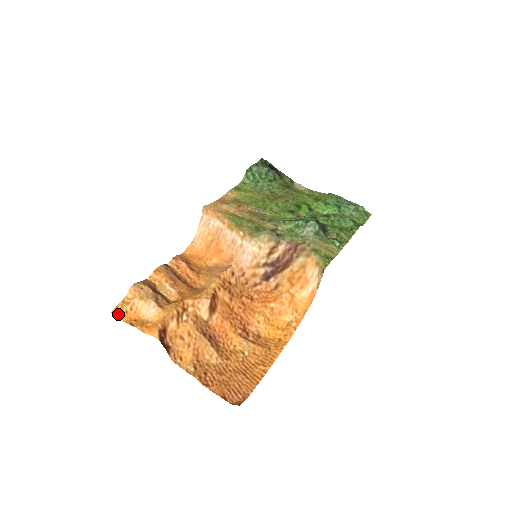
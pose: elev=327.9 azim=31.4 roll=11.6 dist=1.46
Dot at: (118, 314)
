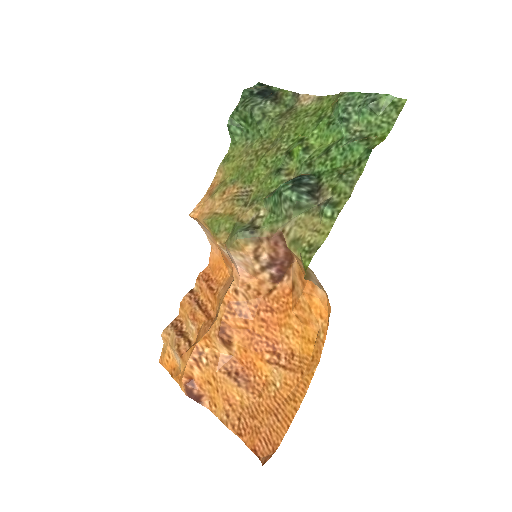
Dot at: (163, 364)
